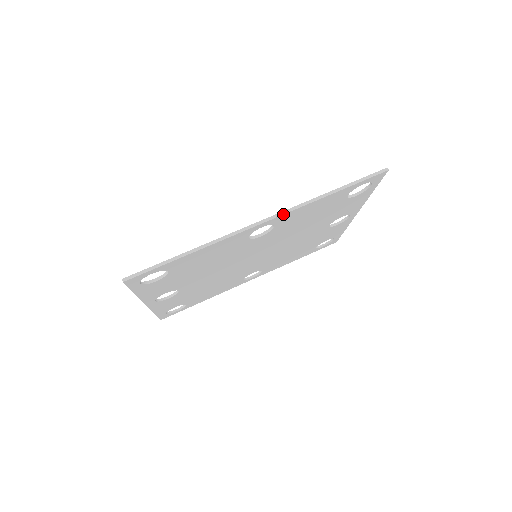
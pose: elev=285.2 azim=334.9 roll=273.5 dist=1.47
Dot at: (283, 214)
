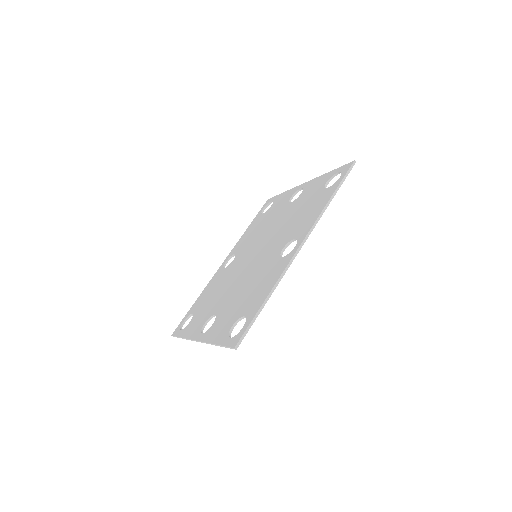
Dot at: occluded
